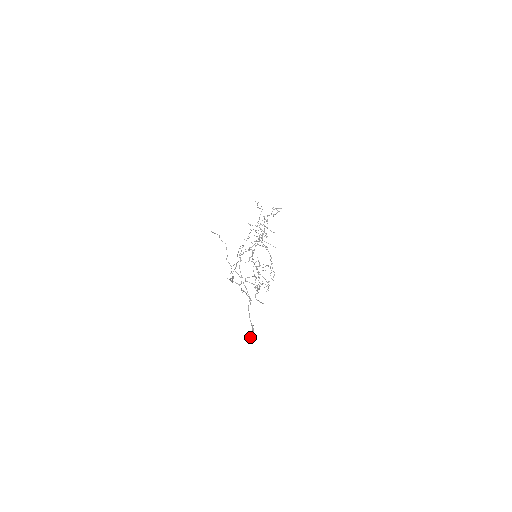
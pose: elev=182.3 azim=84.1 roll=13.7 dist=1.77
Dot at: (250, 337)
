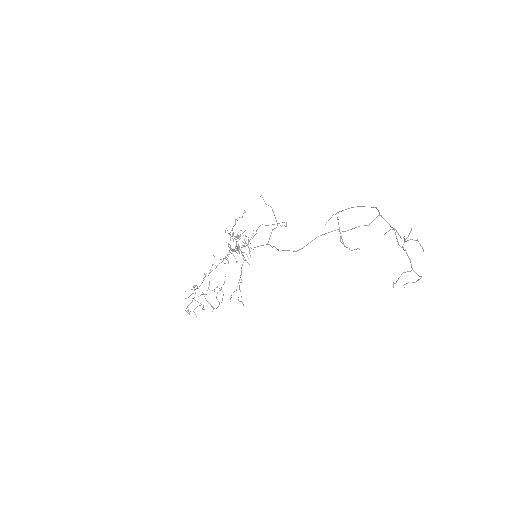
Dot at: (393, 287)
